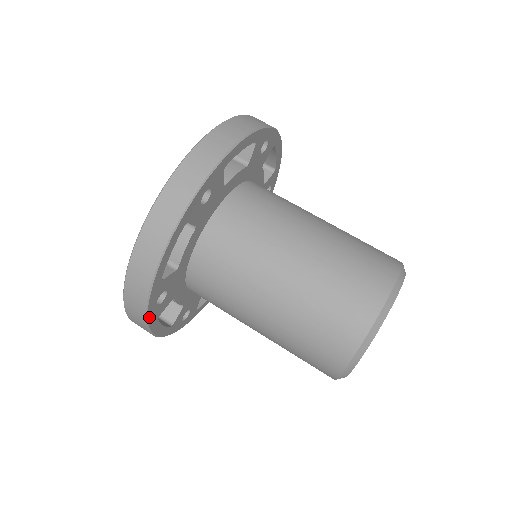
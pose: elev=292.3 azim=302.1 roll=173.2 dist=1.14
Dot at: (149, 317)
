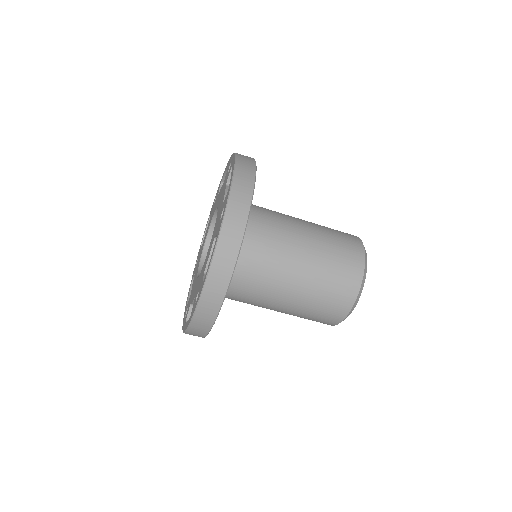
Dot at: occluded
